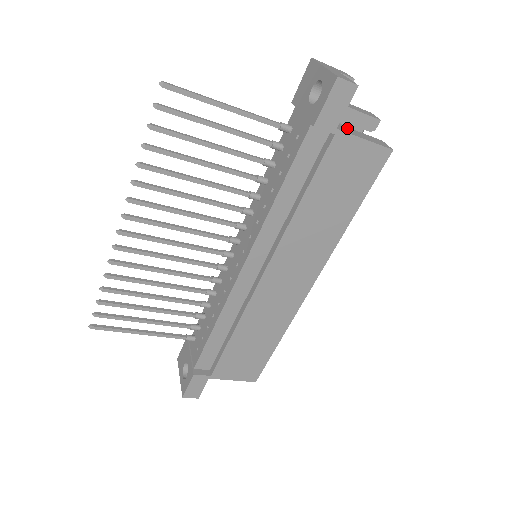
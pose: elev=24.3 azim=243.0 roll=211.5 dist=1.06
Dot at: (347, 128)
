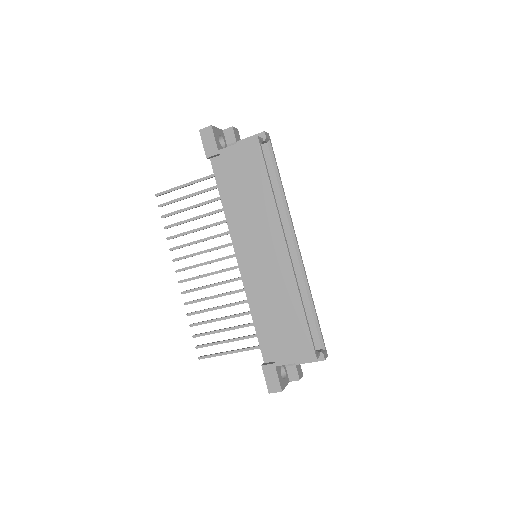
Dot at: occluded
